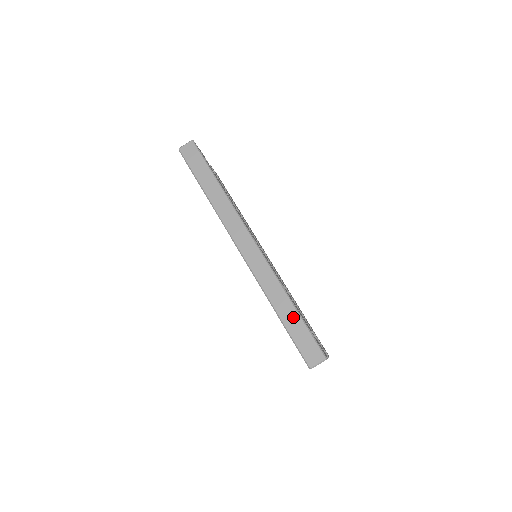
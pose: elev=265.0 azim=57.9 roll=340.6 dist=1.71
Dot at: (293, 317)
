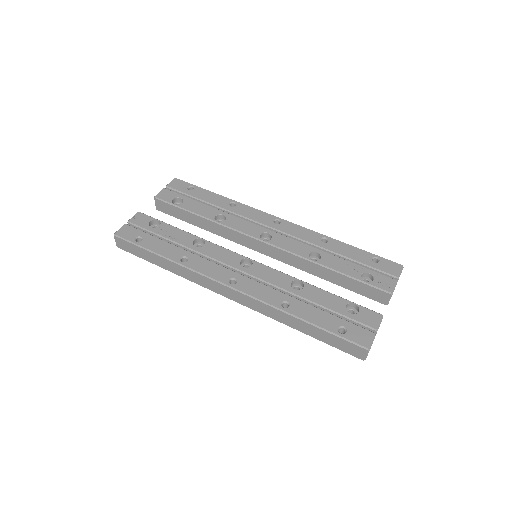
Dot at: (313, 330)
